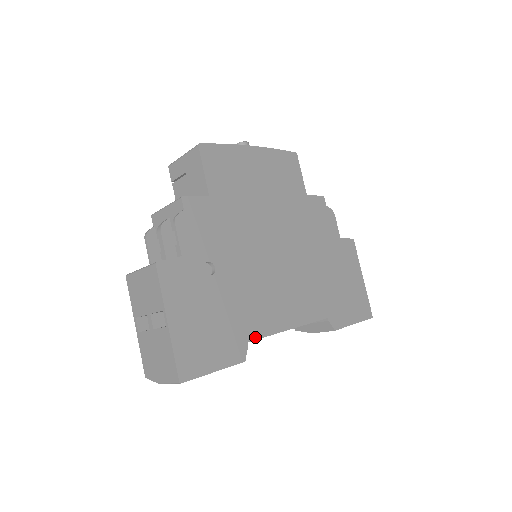
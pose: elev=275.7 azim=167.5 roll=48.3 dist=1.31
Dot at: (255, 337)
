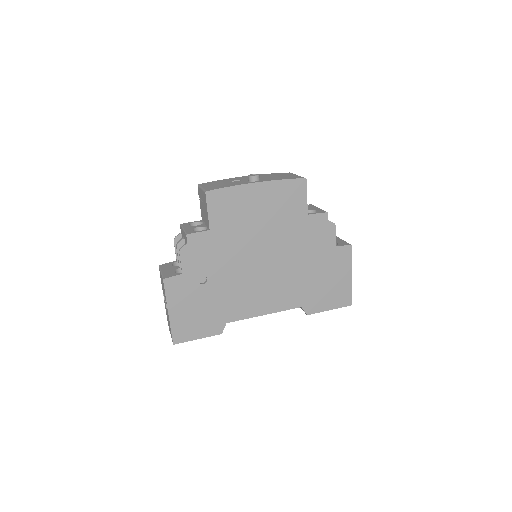
Dot at: (232, 320)
